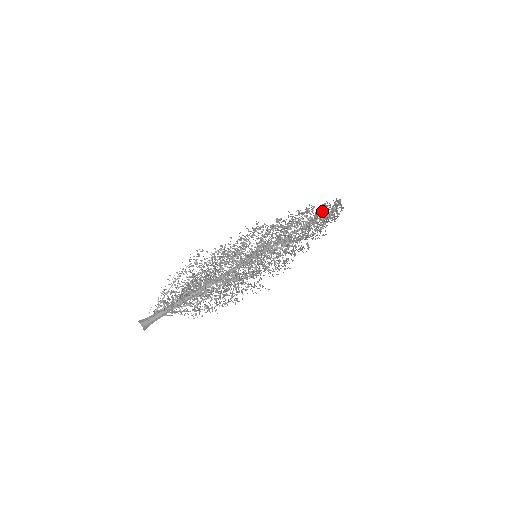
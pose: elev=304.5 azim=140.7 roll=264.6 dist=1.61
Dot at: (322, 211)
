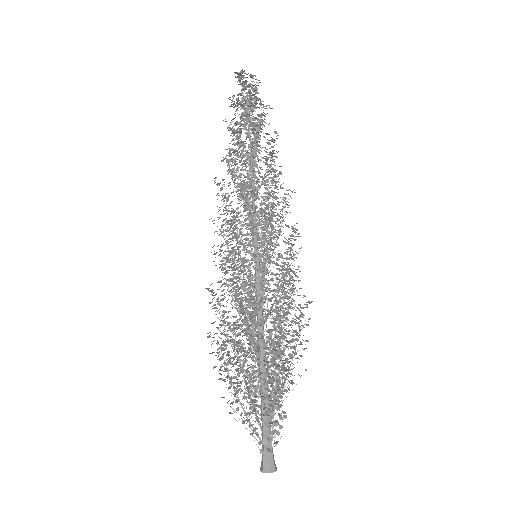
Dot at: (240, 109)
